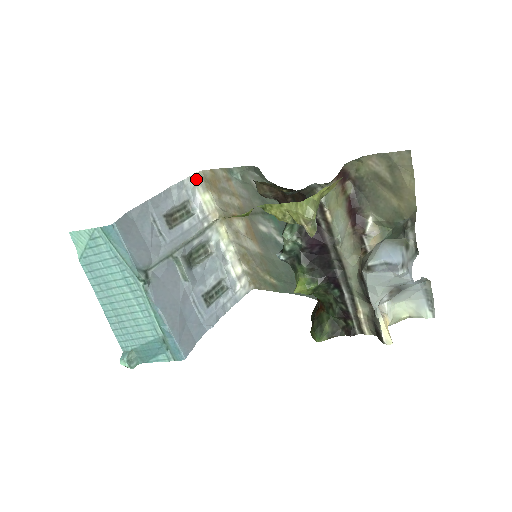
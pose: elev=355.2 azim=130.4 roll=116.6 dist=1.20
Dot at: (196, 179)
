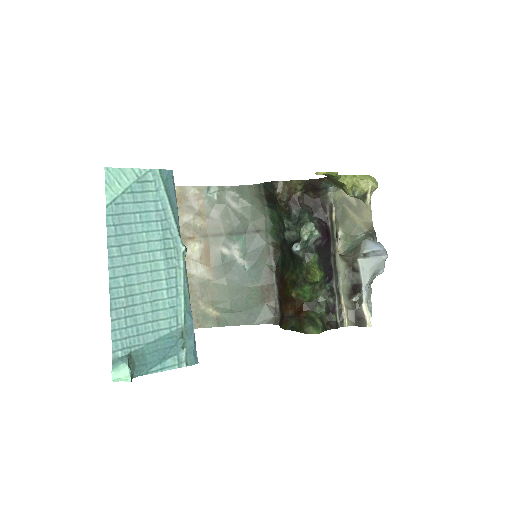
Dot at: occluded
